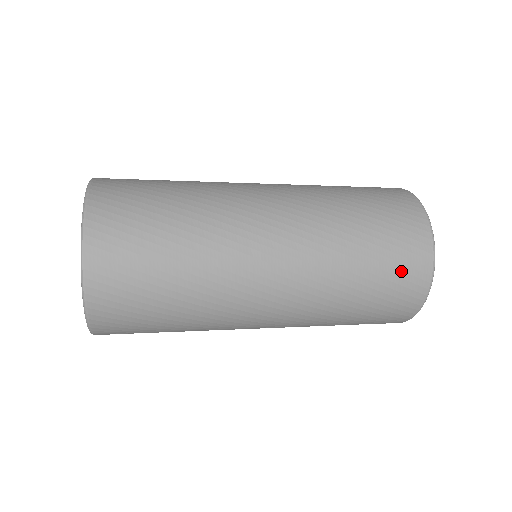
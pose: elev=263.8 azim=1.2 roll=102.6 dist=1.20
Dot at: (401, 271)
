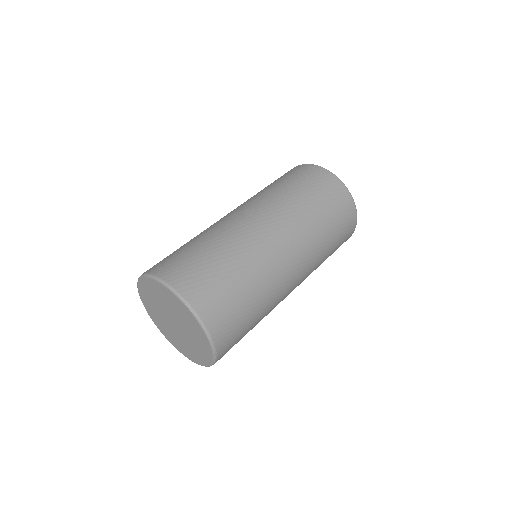
Dot at: (326, 189)
